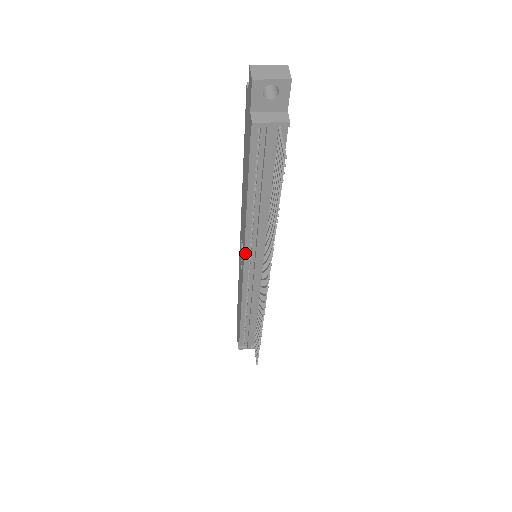
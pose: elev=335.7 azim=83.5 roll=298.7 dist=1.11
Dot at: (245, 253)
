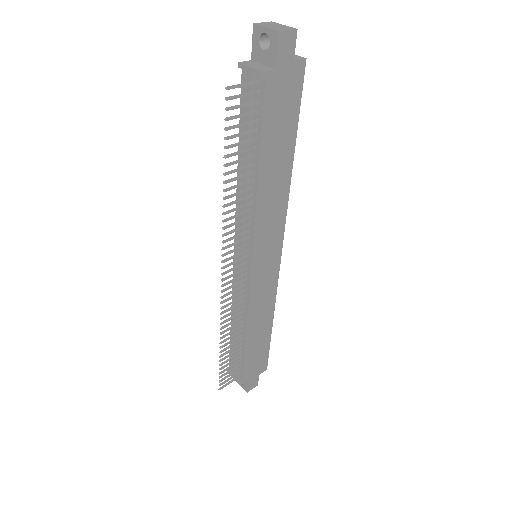
Dot at: (236, 232)
